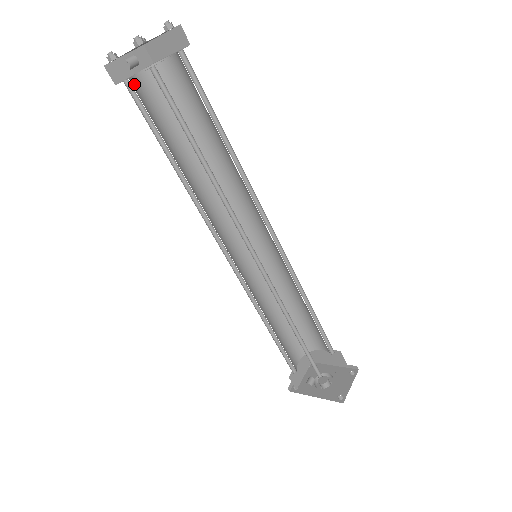
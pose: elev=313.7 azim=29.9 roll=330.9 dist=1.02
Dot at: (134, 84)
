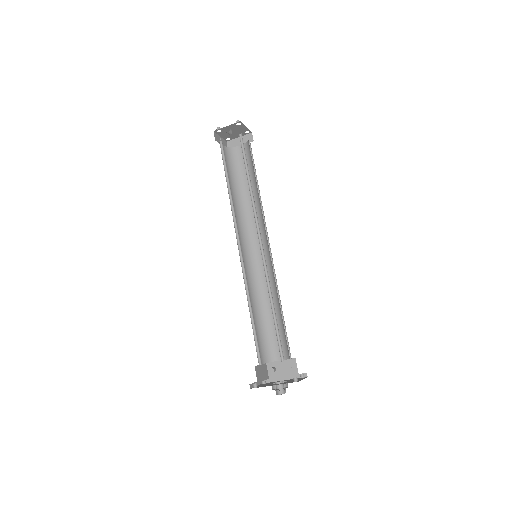
Dot at: (222, 146)
